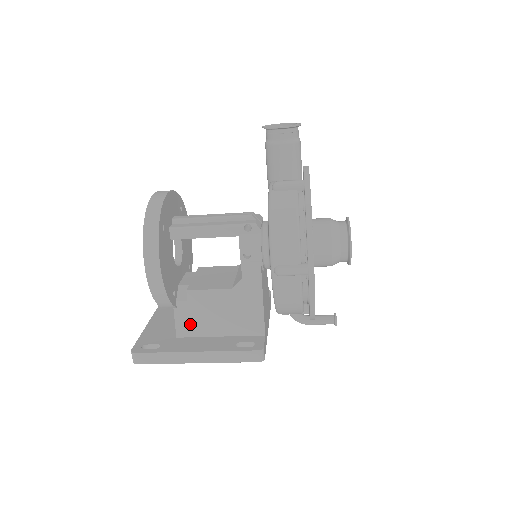
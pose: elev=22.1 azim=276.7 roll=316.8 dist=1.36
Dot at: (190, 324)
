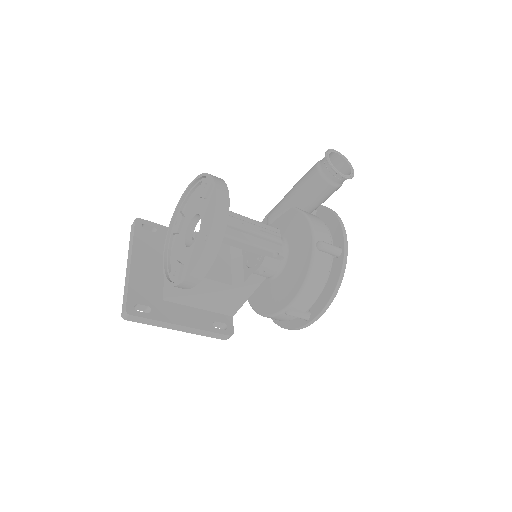
Dot at: (181, 295)
